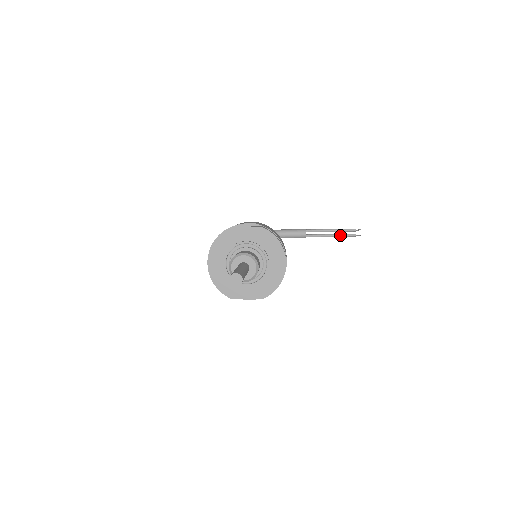
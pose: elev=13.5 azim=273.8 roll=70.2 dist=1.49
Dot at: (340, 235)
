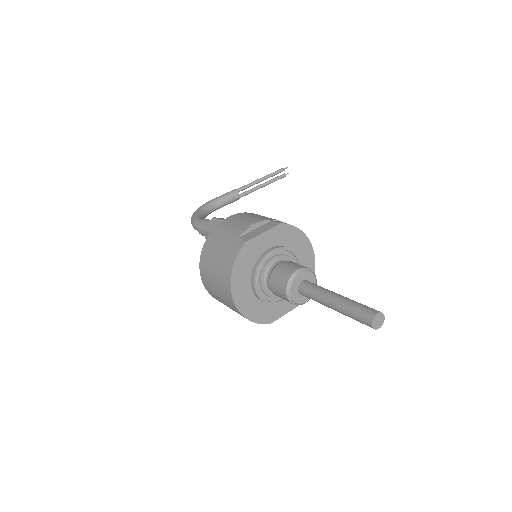
Dot at: (271, 181)
